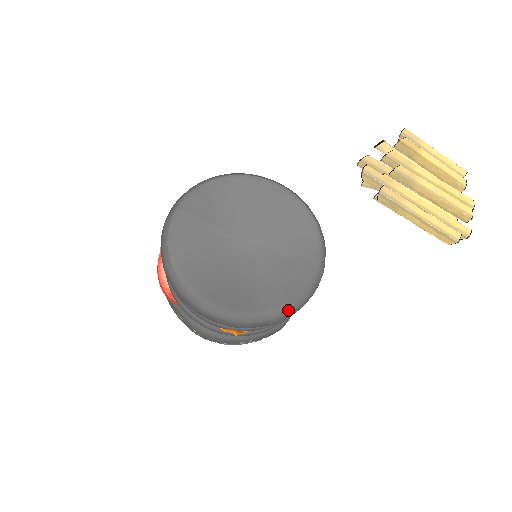
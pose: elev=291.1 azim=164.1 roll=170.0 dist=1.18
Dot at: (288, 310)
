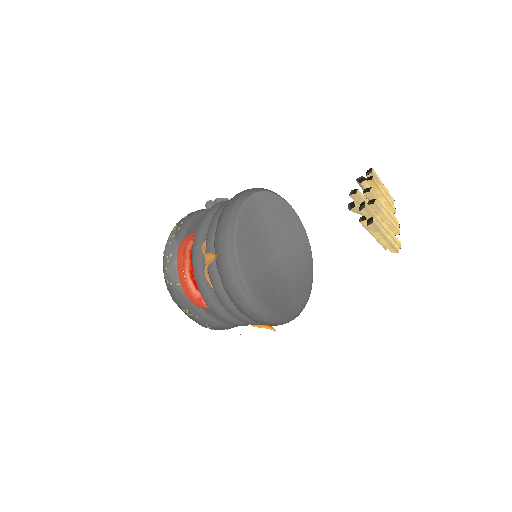
Dot at: (305, 305)
